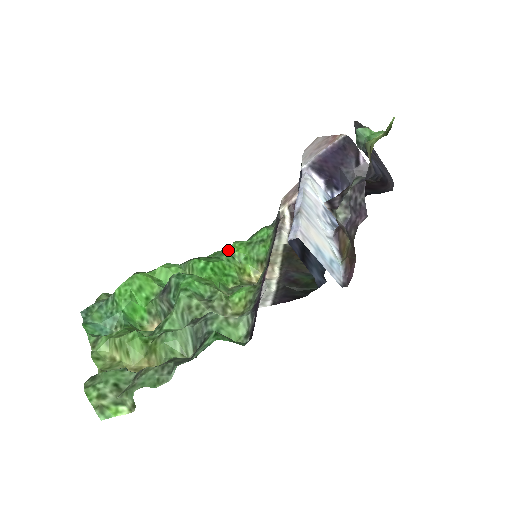
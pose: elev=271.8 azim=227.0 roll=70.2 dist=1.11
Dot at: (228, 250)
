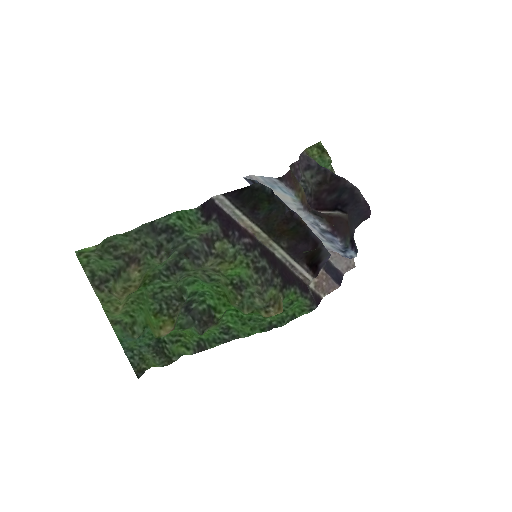
Dot at: (263, 319)
